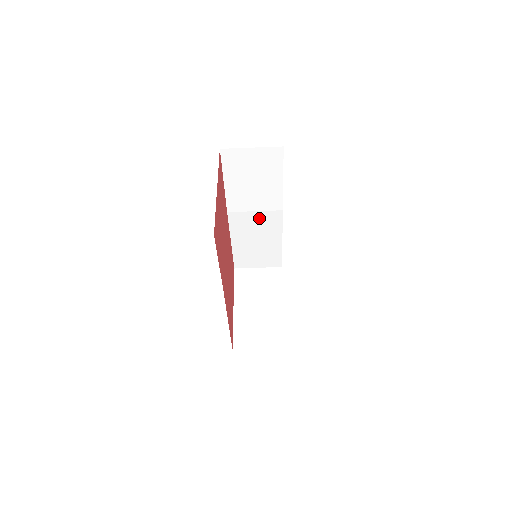
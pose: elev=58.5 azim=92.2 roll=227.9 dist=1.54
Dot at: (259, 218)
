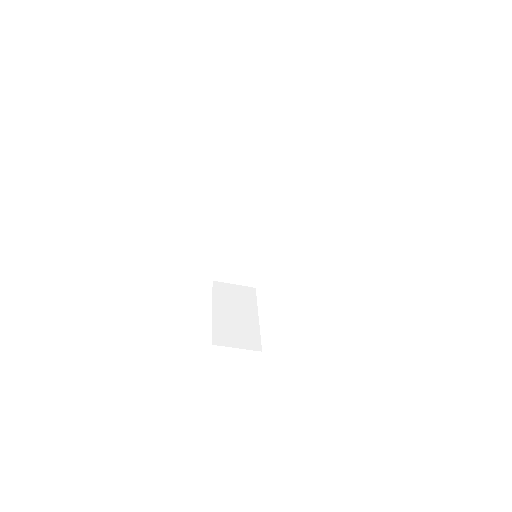
Dot at: (256, 230)
